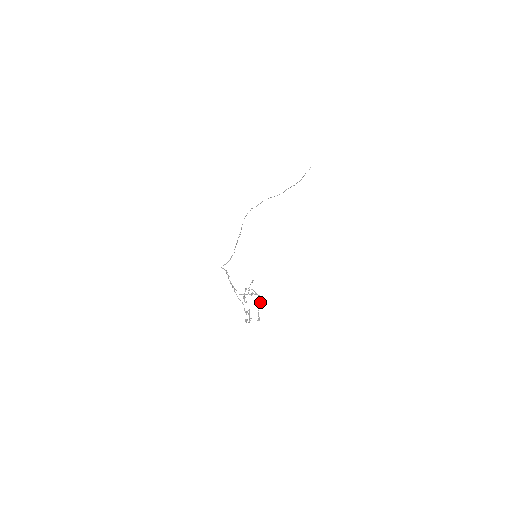
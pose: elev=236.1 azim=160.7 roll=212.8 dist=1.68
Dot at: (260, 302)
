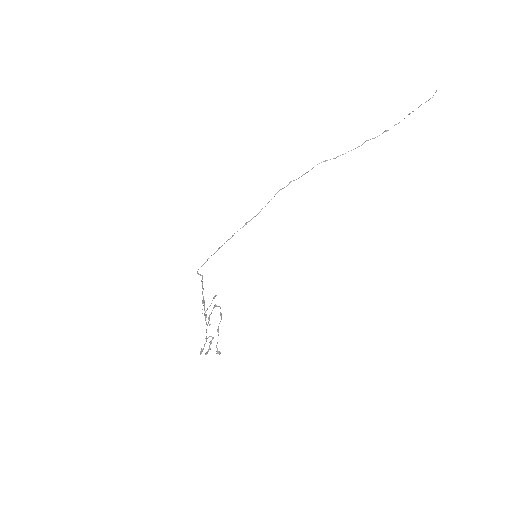
Dot at: (218, 328)
